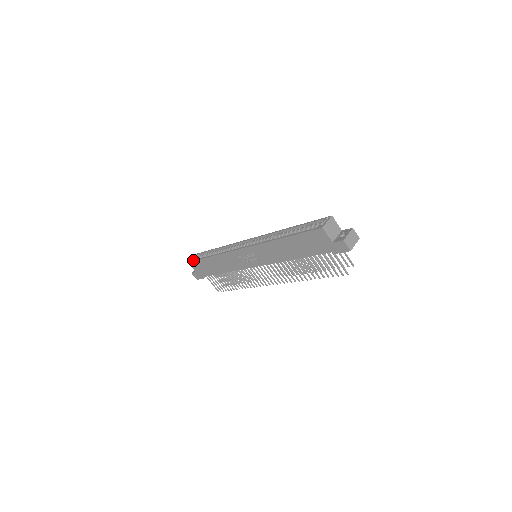
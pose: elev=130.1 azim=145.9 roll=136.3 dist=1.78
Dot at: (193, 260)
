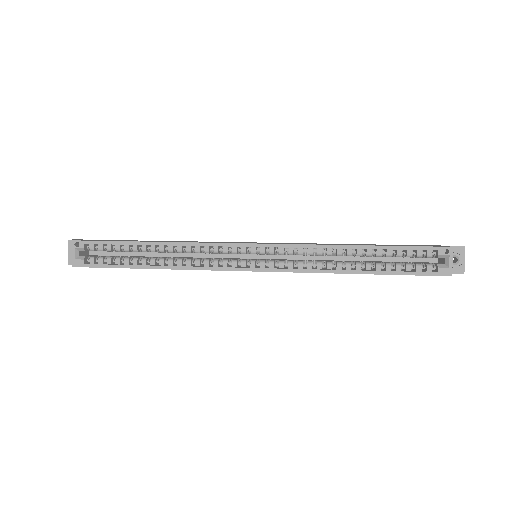
Dot at: (90, 266)
